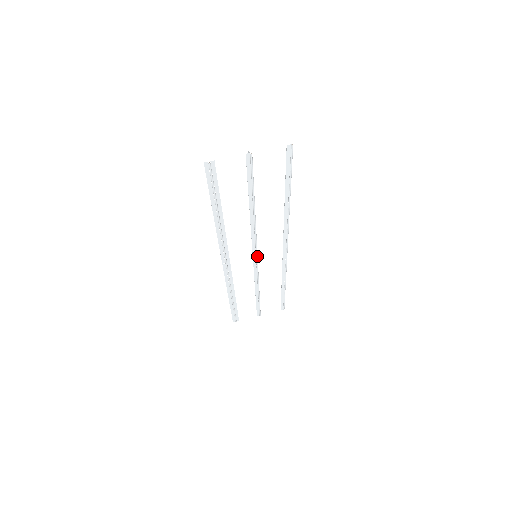
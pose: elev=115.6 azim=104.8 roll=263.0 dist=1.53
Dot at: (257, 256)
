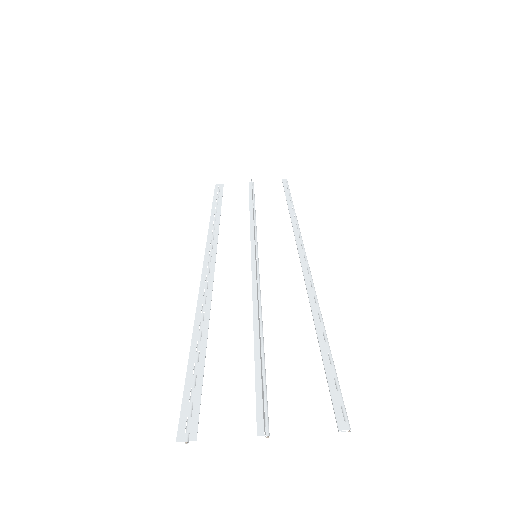
Dot at: (257, 257)
